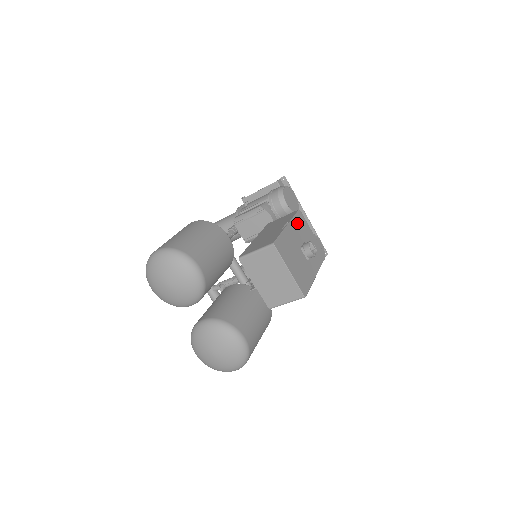
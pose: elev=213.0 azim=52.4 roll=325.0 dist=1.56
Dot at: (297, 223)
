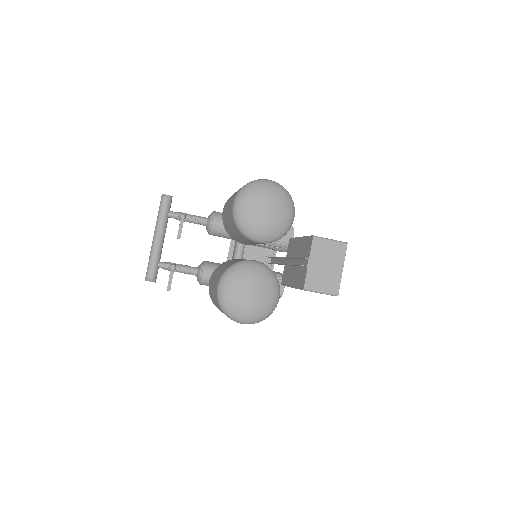
Dot at: occluded
